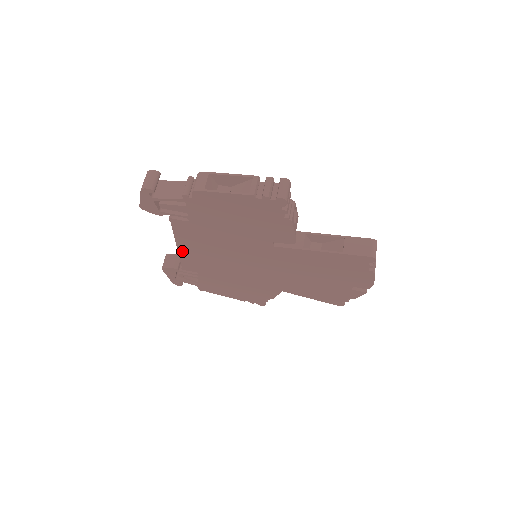
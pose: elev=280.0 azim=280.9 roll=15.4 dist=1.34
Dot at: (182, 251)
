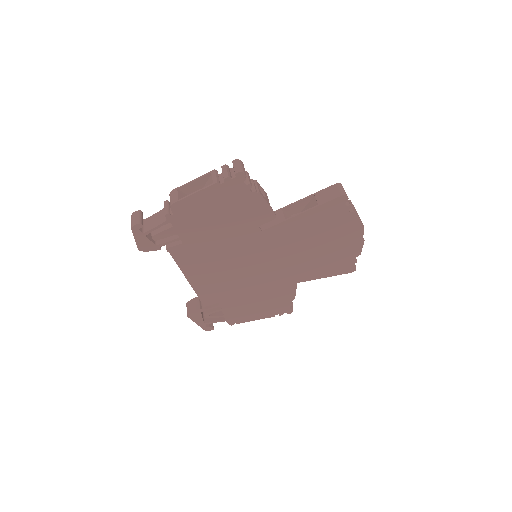
Dot at: (194, 283)
